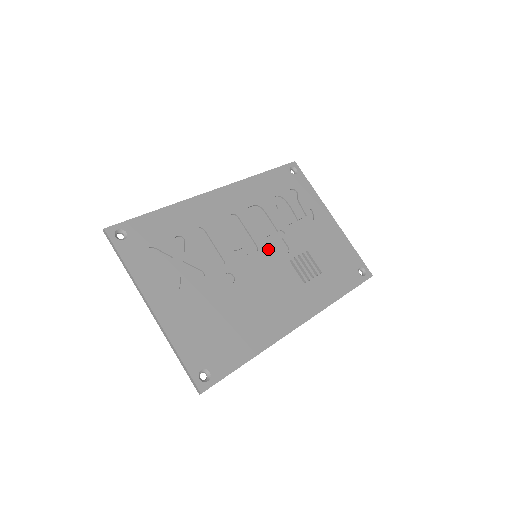
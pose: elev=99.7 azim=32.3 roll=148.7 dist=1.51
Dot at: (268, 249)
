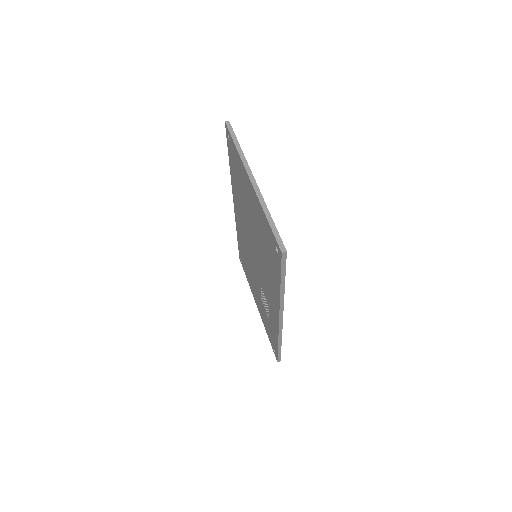
Dot at: occluded
